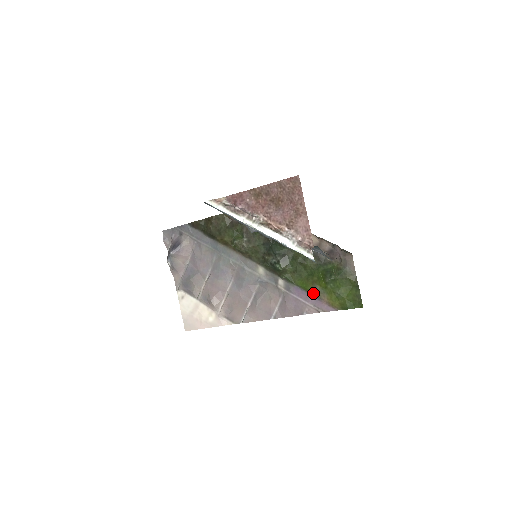
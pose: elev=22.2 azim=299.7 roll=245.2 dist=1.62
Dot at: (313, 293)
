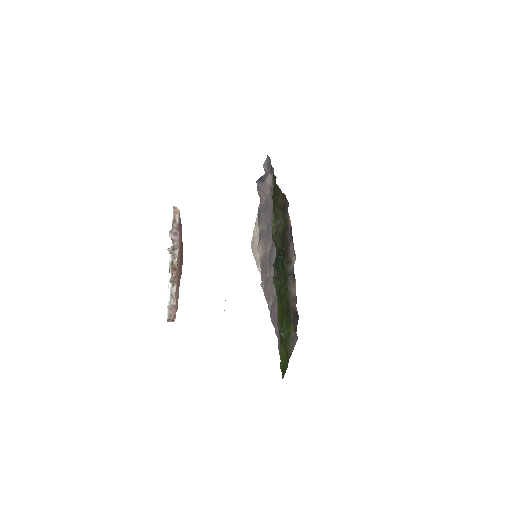
Dot at: (278, 325)
